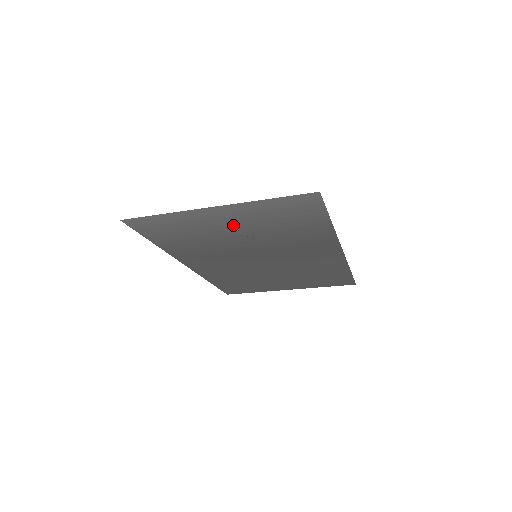
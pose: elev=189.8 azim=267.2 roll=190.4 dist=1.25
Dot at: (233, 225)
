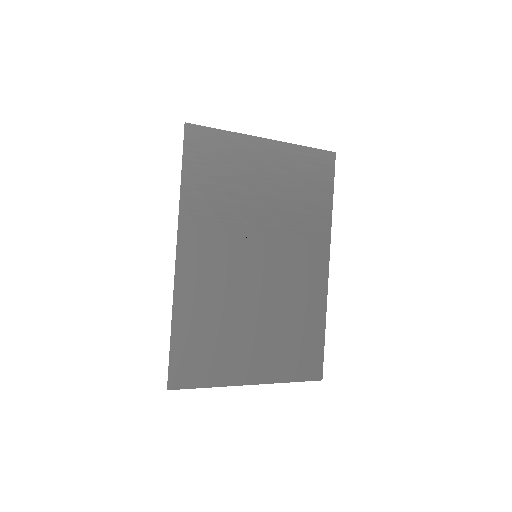
Dot at: (266, 176)
